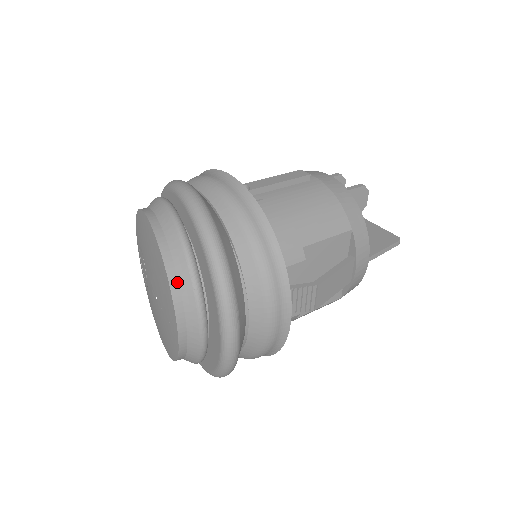
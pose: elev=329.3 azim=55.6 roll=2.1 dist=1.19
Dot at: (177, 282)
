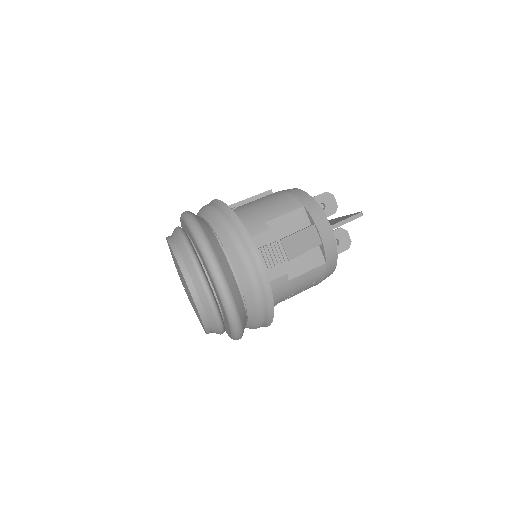
Dot at: (181, 257)
